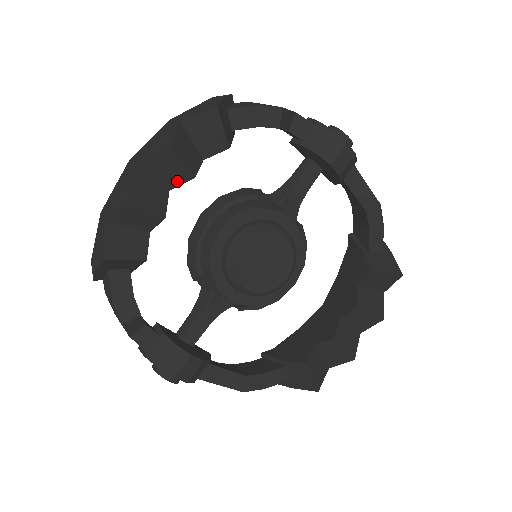
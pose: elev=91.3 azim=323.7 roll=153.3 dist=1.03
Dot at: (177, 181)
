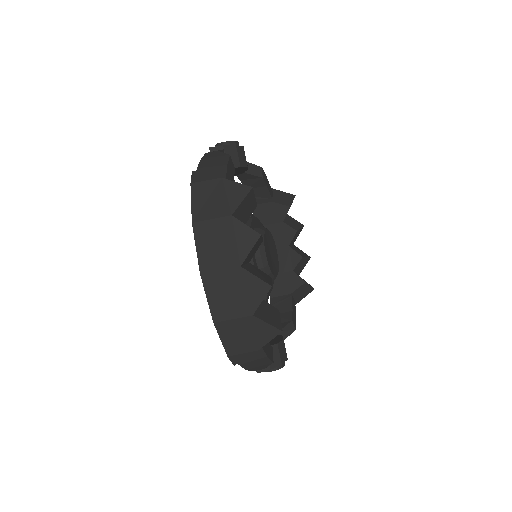
Dot at: (255, 252)
